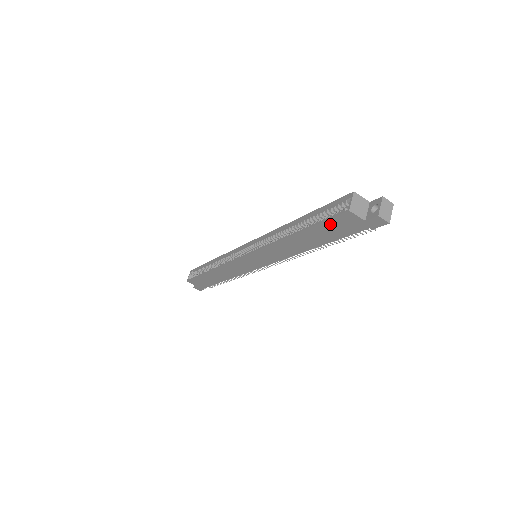
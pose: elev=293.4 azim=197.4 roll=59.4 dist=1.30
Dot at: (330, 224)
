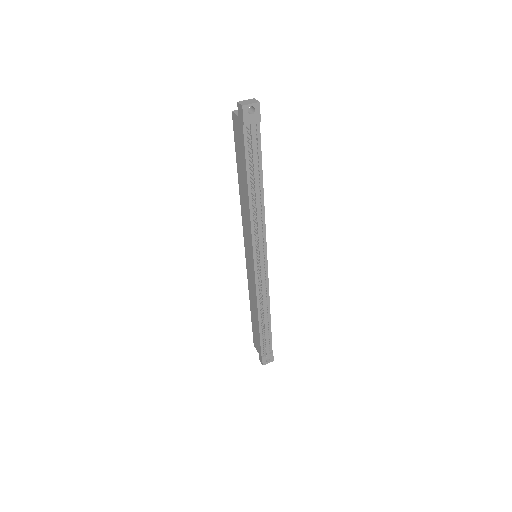
Dot at: (237, 141)
